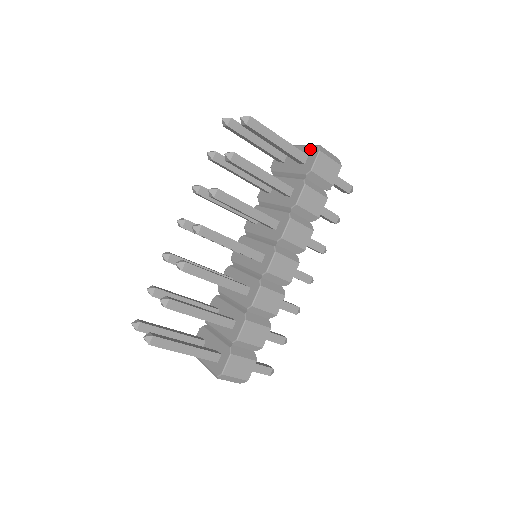
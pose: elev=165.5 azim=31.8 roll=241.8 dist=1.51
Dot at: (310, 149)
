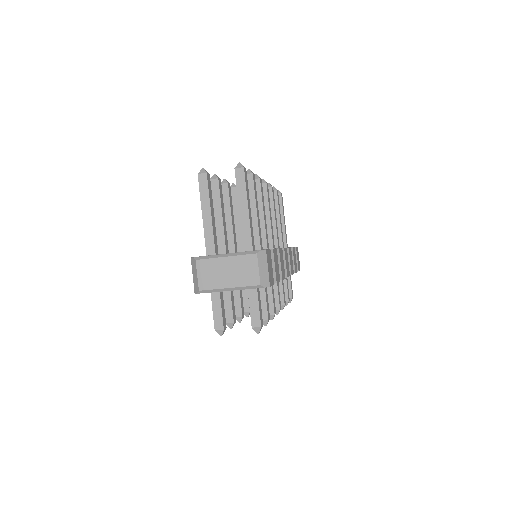
Dot at: occluded
